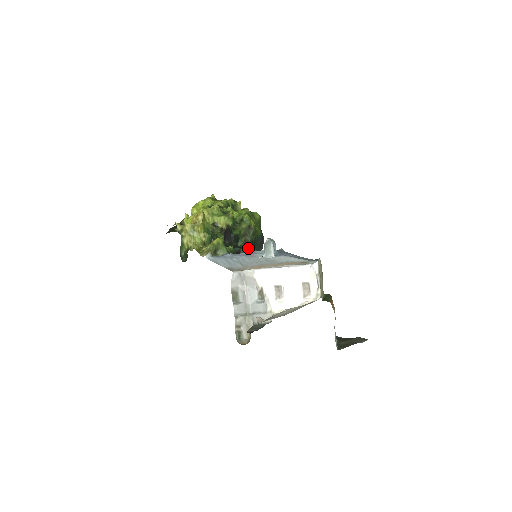
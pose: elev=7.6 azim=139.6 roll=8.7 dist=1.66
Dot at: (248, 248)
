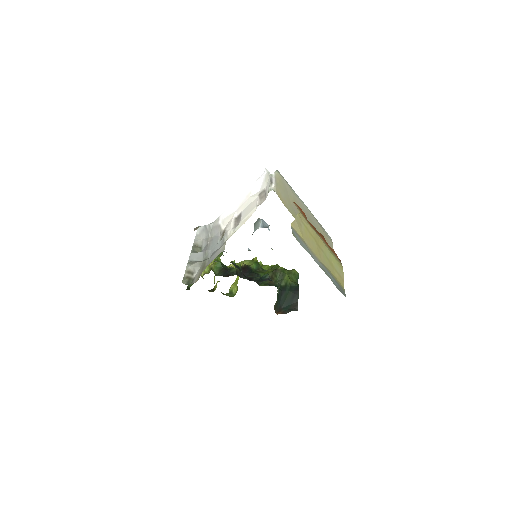
Dot at: (263, 275)
